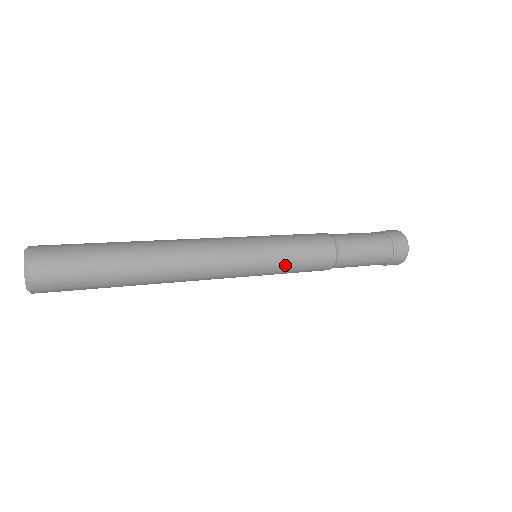
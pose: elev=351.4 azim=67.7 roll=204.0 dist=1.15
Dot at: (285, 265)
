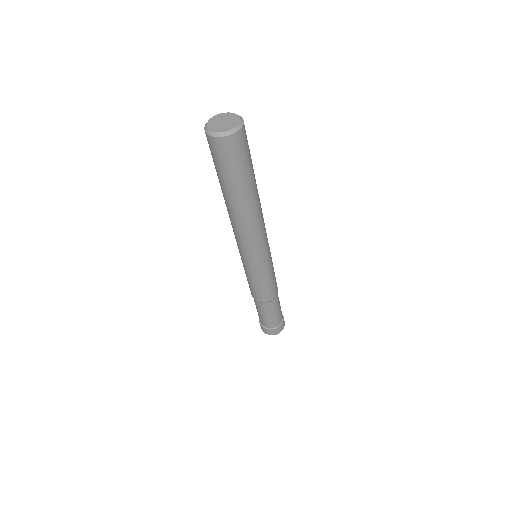
Dot at: occluded
